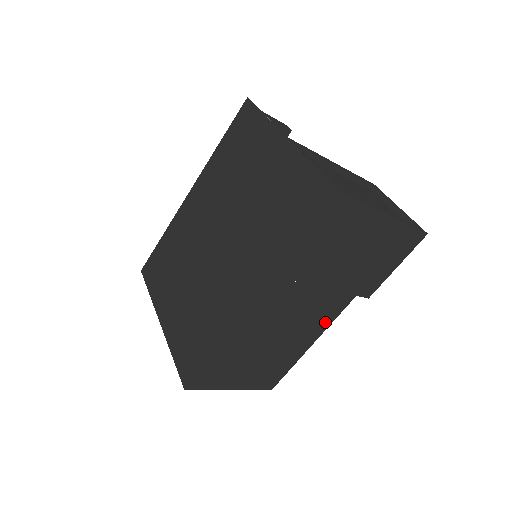
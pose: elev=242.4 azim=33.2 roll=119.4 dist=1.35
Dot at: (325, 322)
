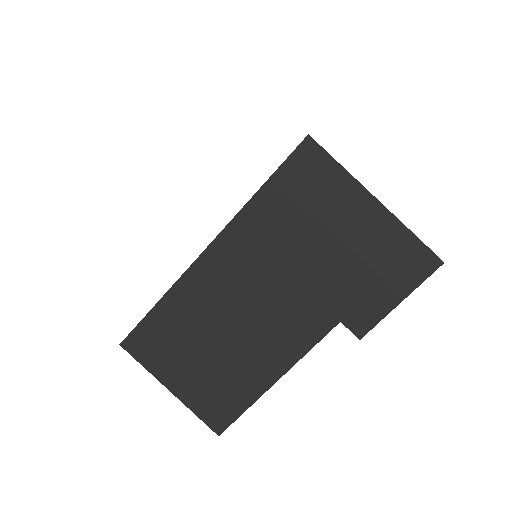
Dot at: (296, 346)
